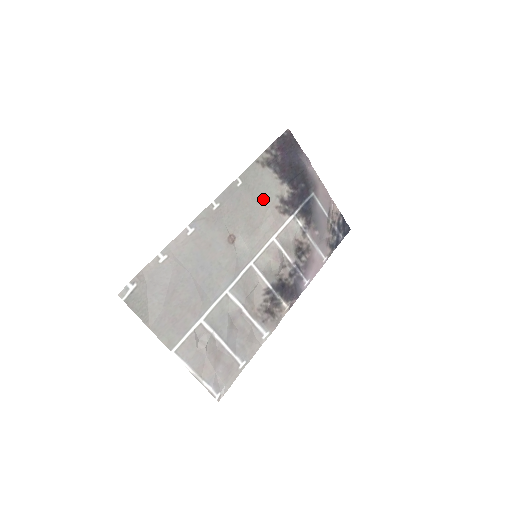
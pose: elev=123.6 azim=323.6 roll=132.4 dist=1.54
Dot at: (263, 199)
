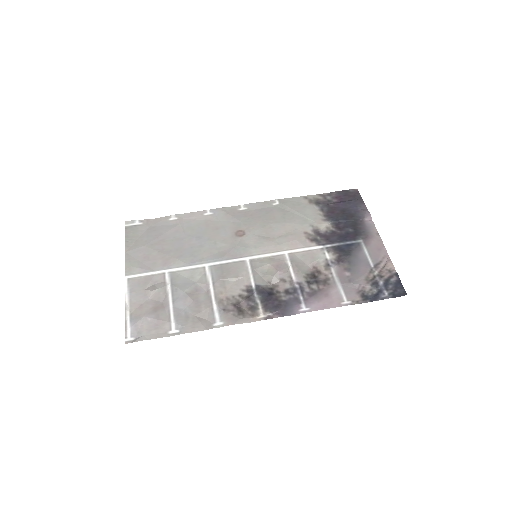
Dot at: (294, 221)
